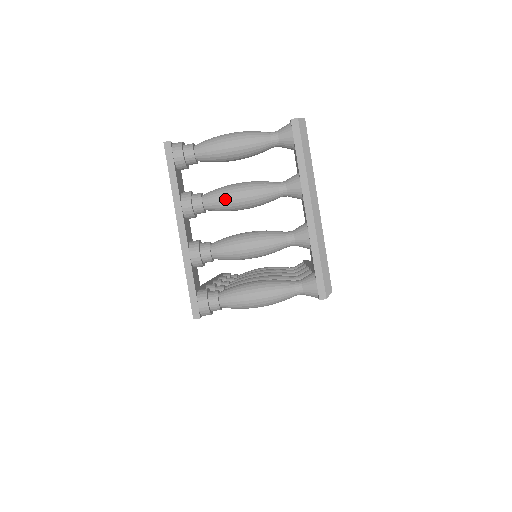
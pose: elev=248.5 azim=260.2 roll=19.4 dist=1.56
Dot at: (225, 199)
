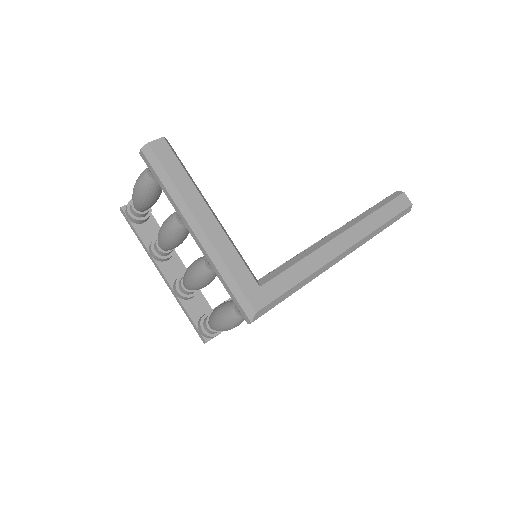
Dot at: (161, 243)
